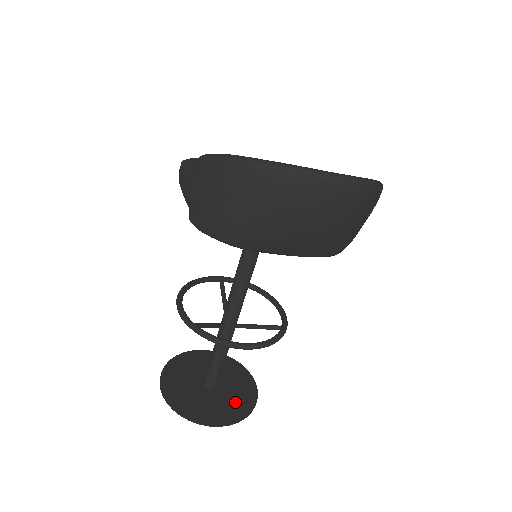
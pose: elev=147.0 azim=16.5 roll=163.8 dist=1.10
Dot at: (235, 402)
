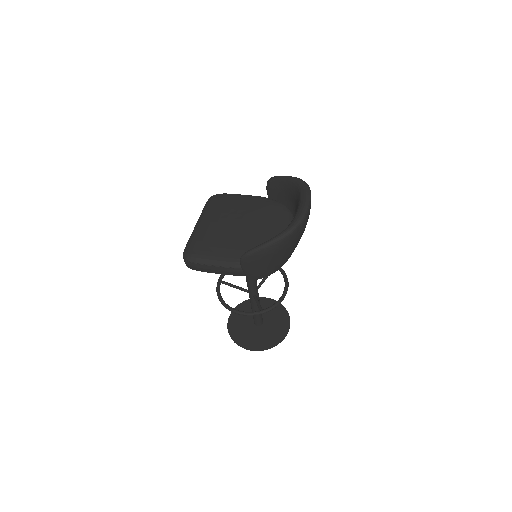
Dot at: (276, 314)
